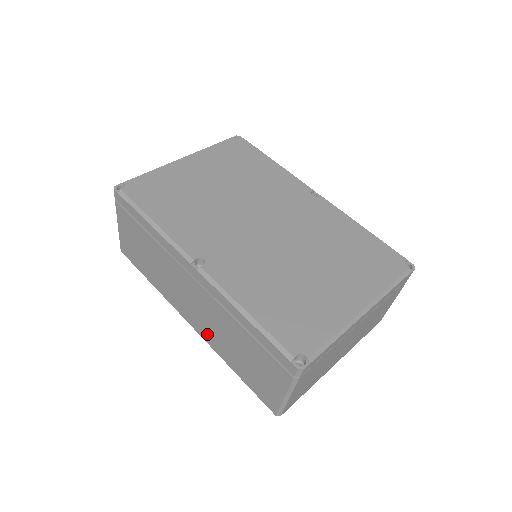
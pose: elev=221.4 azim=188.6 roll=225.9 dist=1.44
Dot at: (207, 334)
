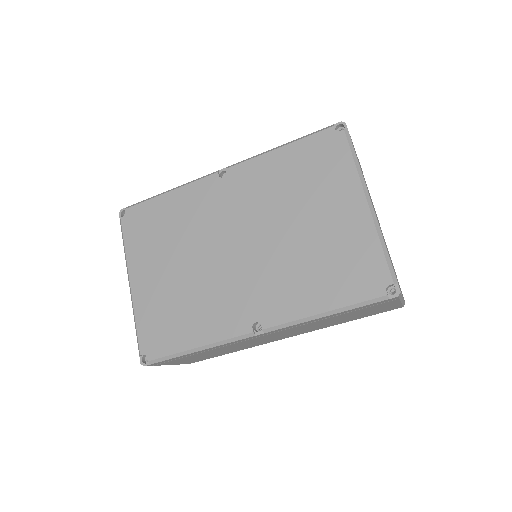
Dot at: (308, 331)
